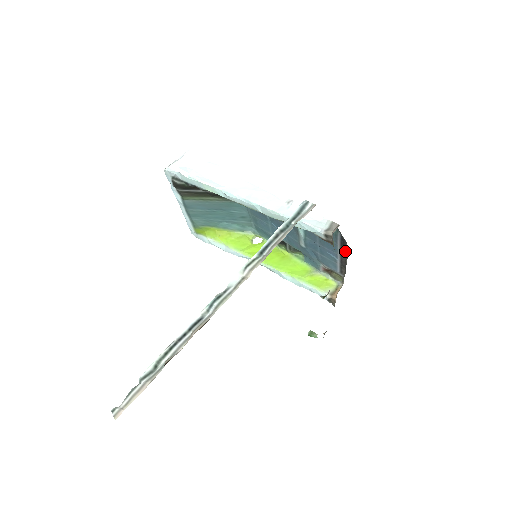
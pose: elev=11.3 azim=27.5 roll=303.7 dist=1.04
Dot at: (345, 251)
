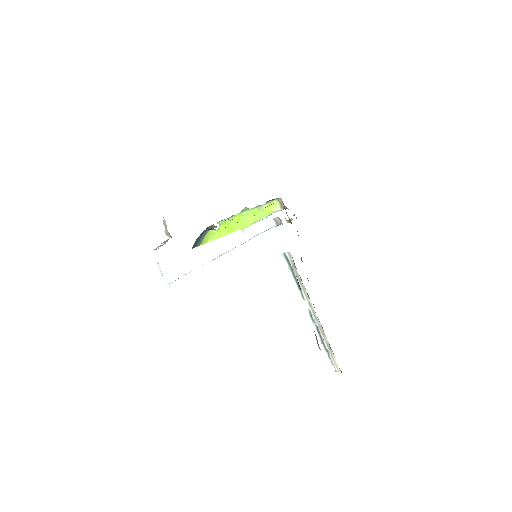
Dot at: occluded
